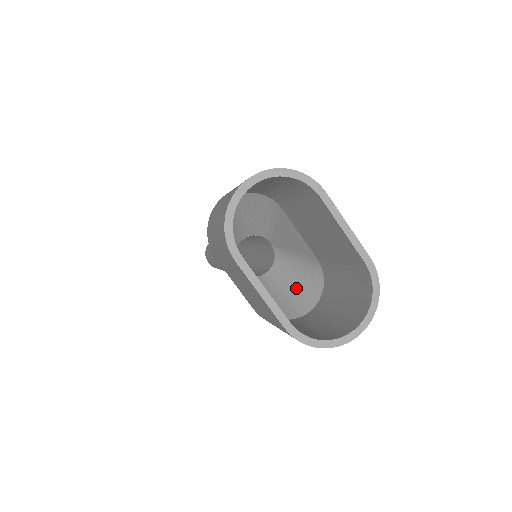
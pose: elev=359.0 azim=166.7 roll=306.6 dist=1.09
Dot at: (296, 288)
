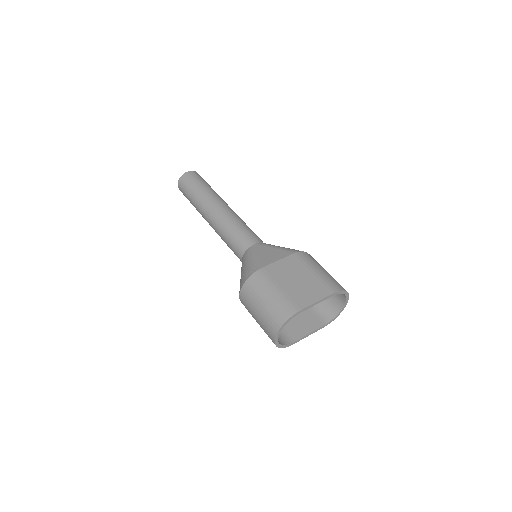
Dot at: occluded
